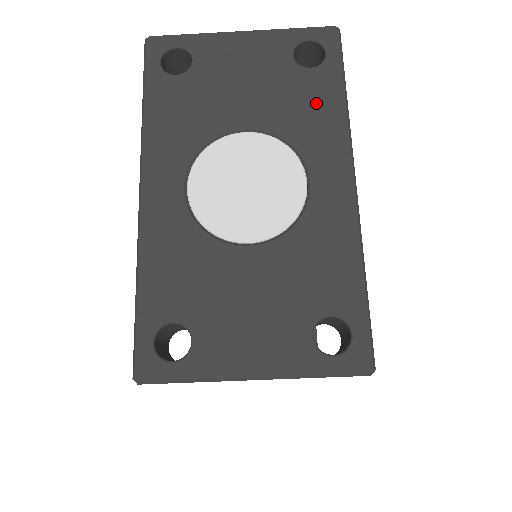
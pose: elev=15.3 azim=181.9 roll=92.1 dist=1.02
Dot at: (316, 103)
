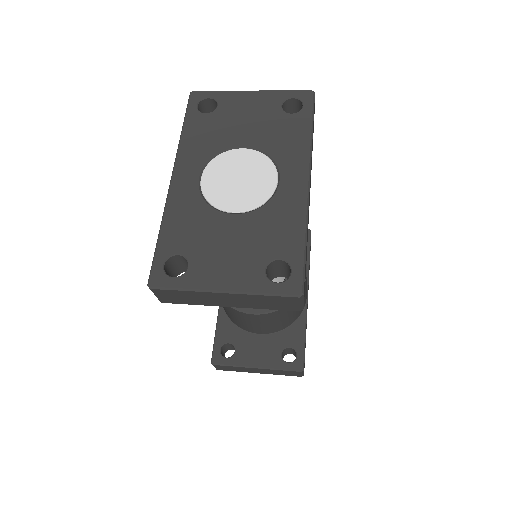
Dot at: (292, 134)
